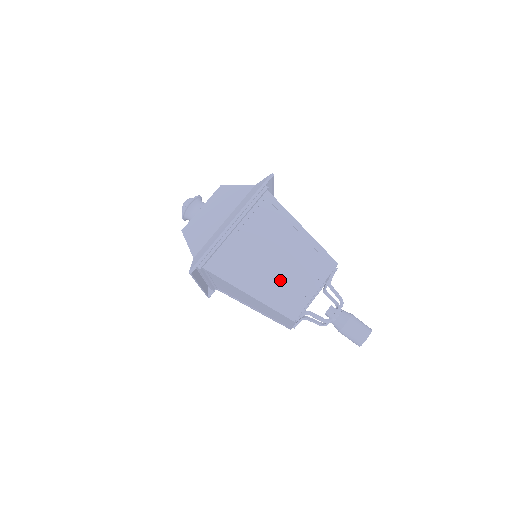
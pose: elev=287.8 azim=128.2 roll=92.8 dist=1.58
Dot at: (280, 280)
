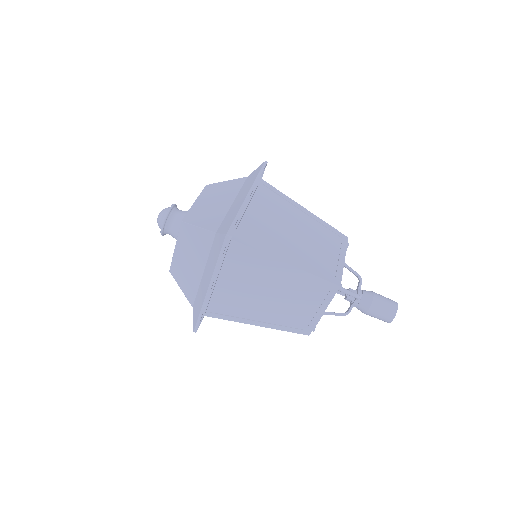
Dot at: (282, 310)
